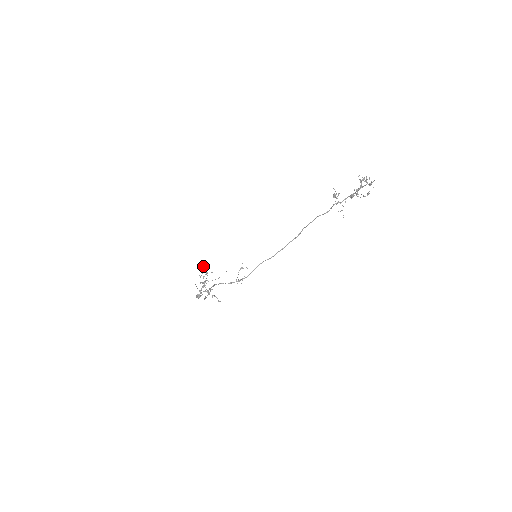
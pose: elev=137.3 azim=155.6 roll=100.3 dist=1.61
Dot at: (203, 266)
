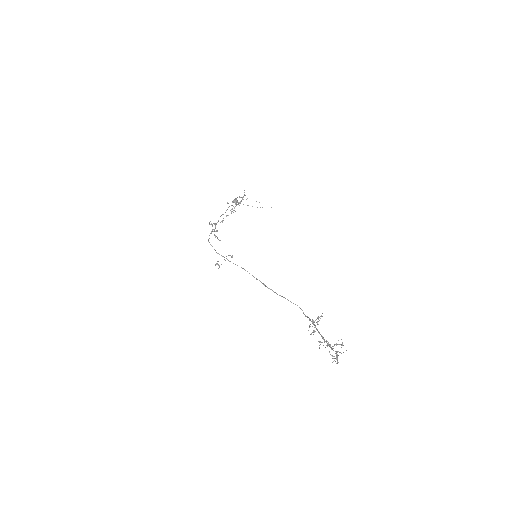
Dot at: occluded
